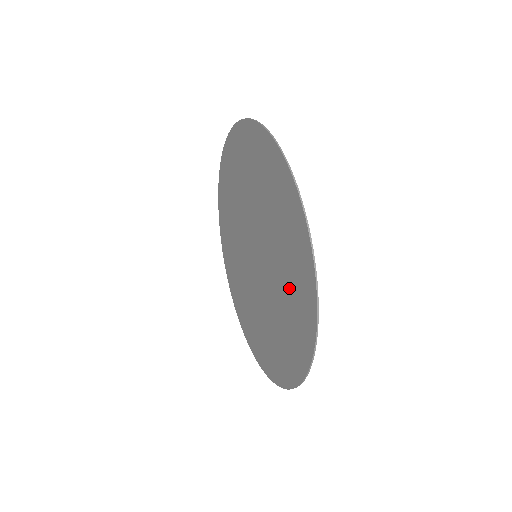
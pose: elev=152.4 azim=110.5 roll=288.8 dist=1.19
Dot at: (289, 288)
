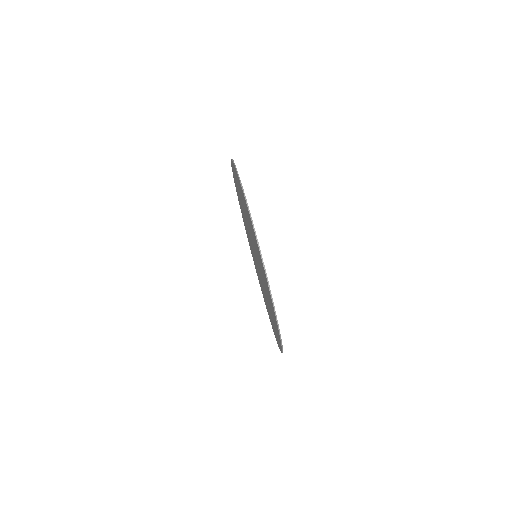
Dot at: occluded
